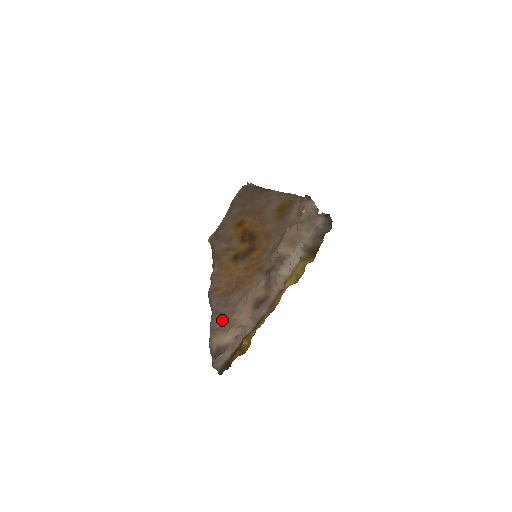
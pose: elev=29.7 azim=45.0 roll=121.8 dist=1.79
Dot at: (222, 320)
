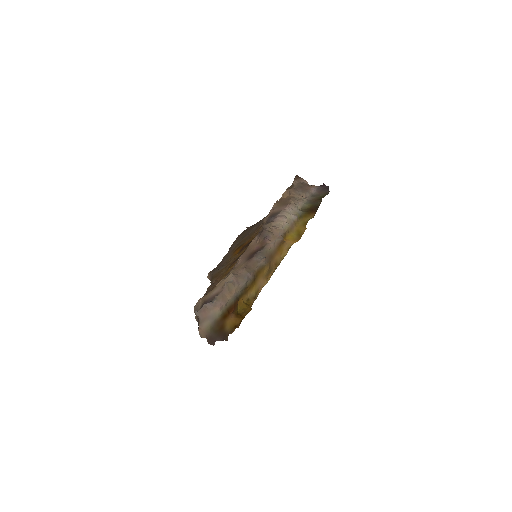
Dot at: occluded
